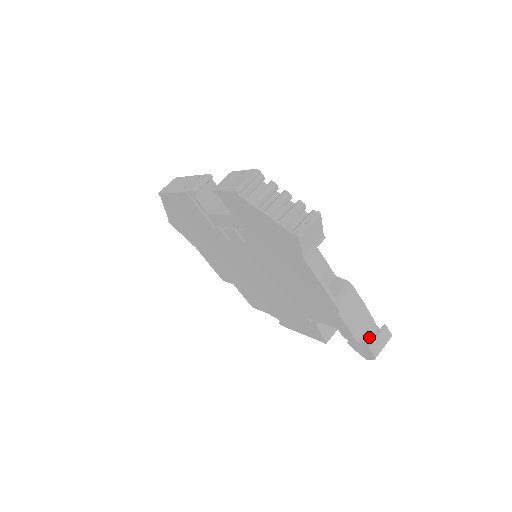
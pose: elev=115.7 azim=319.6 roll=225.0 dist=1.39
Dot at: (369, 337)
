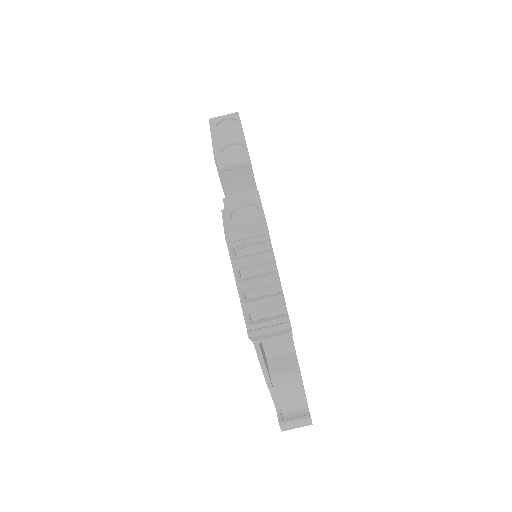
Dot at: (293, 409)
